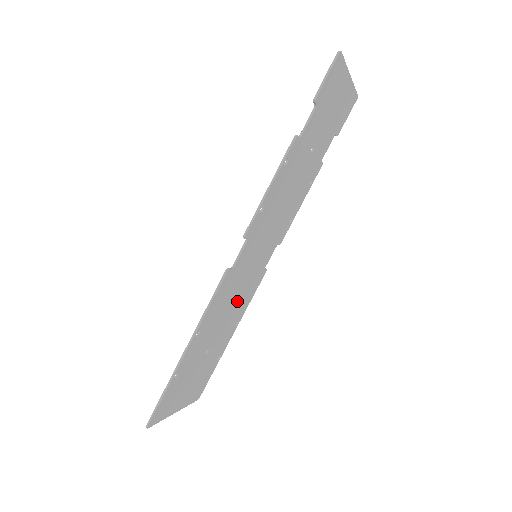
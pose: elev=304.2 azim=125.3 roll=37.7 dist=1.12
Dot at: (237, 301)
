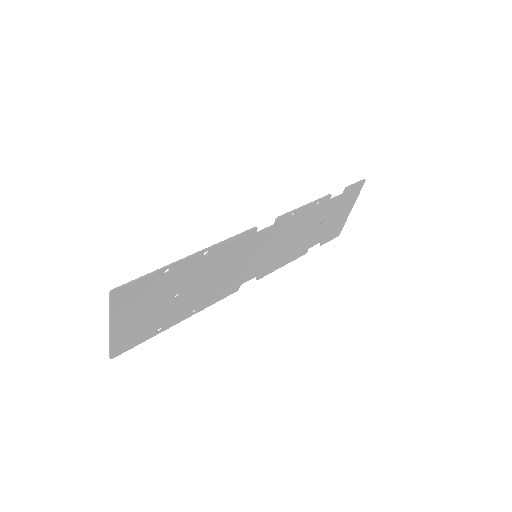
Dot at: (220, 280)
